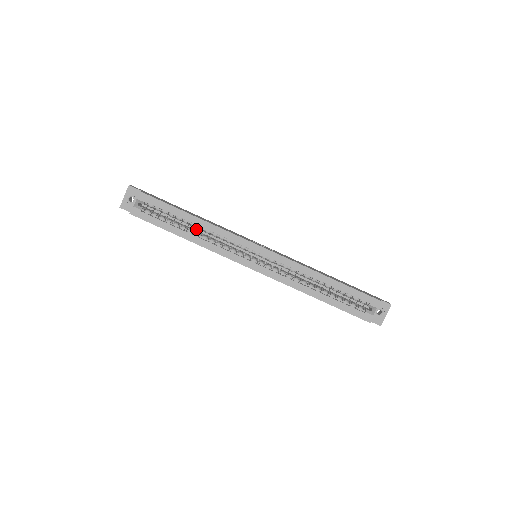
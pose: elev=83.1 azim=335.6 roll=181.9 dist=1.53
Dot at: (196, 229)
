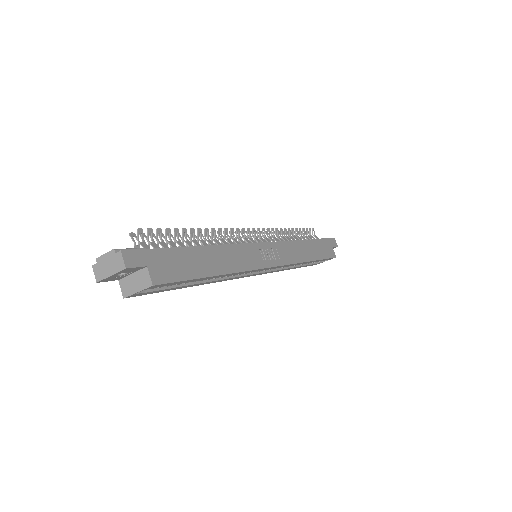
Dot at: occluded
